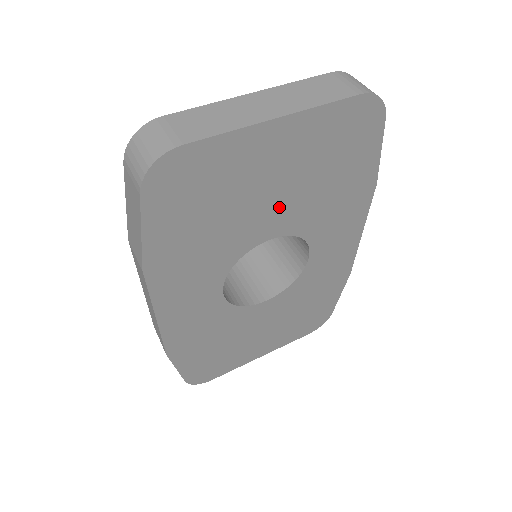
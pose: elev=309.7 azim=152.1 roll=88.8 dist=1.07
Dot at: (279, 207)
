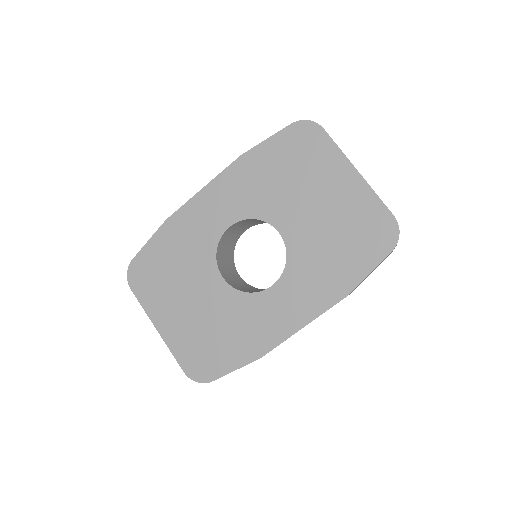
Dot at: (305, 220)
